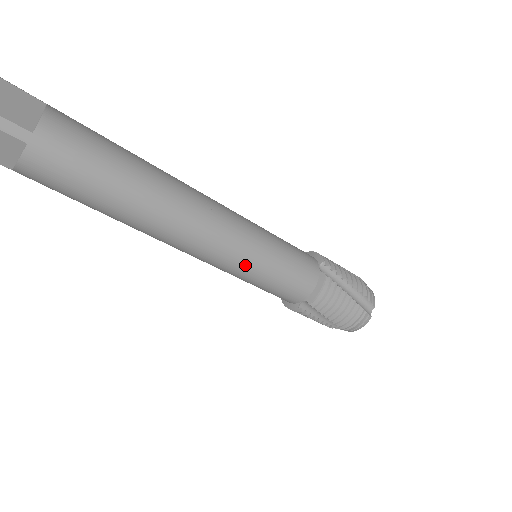
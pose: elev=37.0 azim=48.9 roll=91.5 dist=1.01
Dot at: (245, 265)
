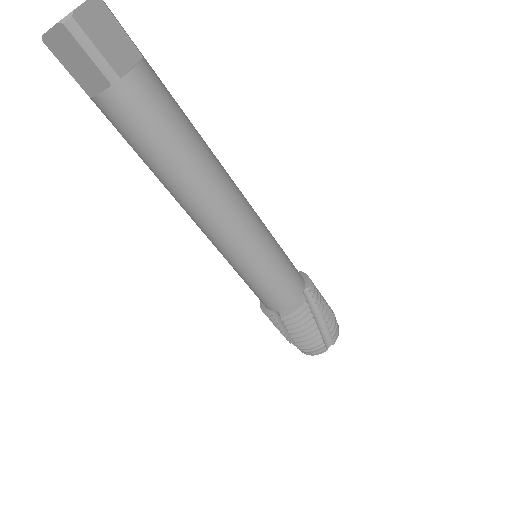
Dot at: (242, 261)
